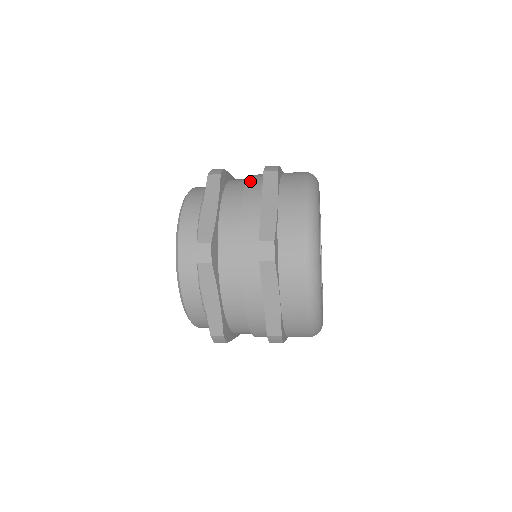
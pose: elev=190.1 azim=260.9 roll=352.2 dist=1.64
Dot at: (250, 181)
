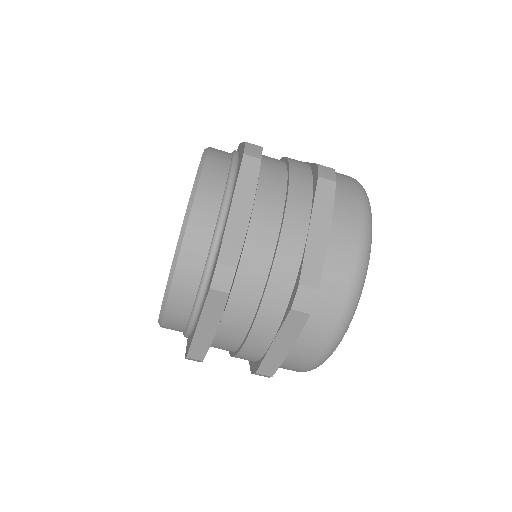
Dot at: occluded
